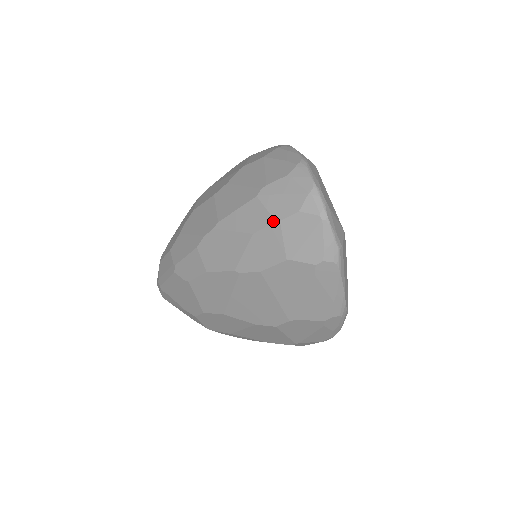
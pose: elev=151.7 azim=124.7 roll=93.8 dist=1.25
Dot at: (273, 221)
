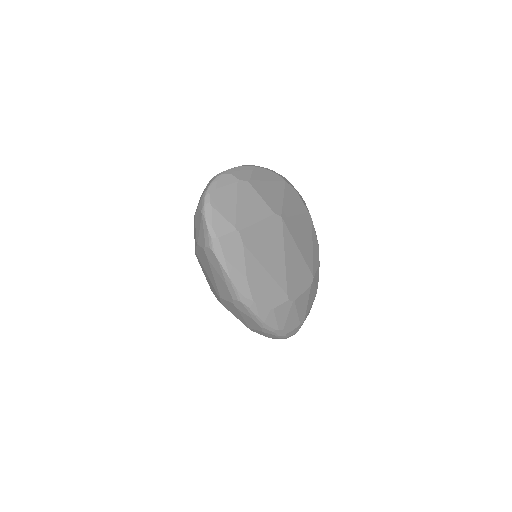
Dot at: (194, 215)
